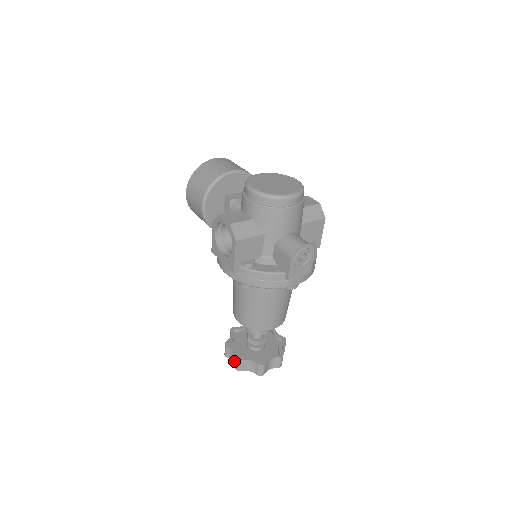
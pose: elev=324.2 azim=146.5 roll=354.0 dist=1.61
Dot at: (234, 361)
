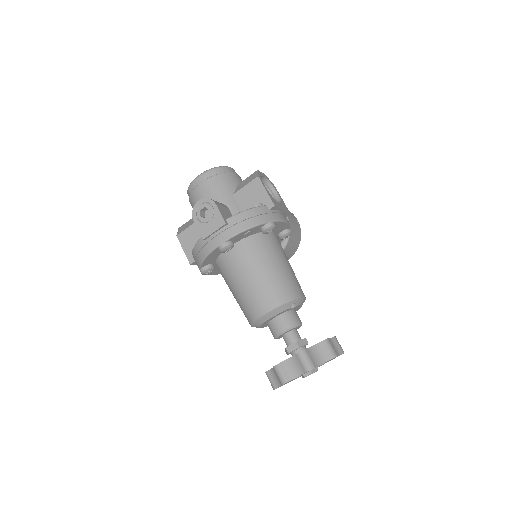
Dot at: occluded
